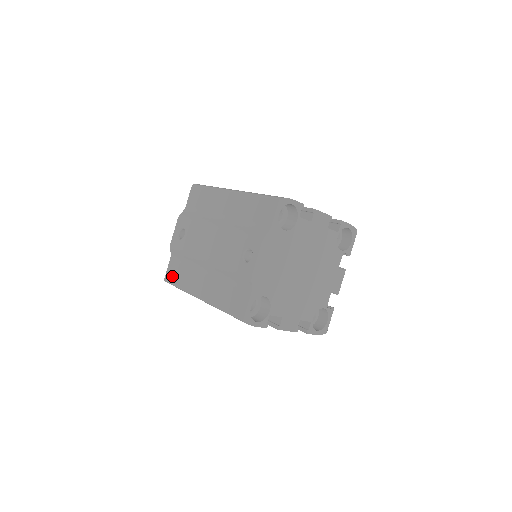
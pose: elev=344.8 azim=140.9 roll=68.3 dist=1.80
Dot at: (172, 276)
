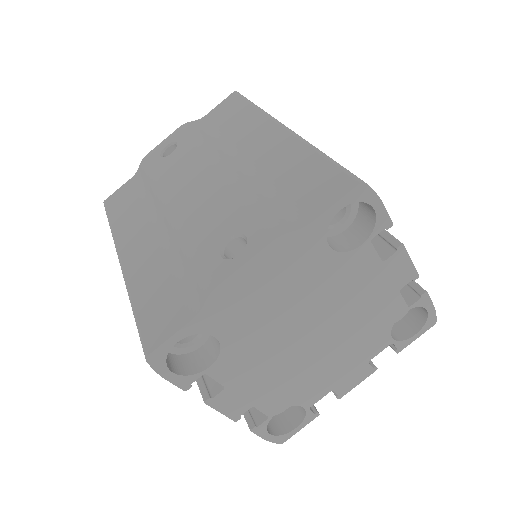
Dot at: (116, 203)
